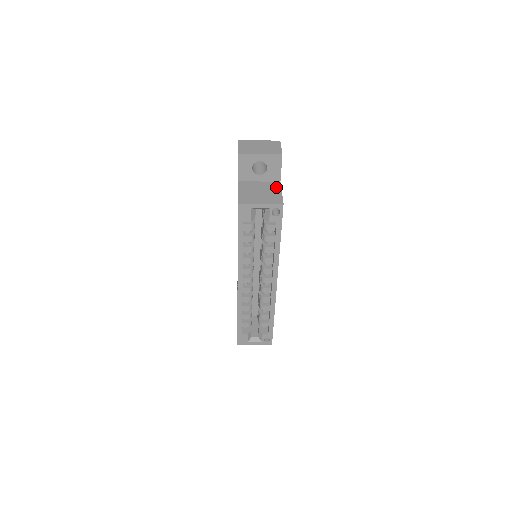
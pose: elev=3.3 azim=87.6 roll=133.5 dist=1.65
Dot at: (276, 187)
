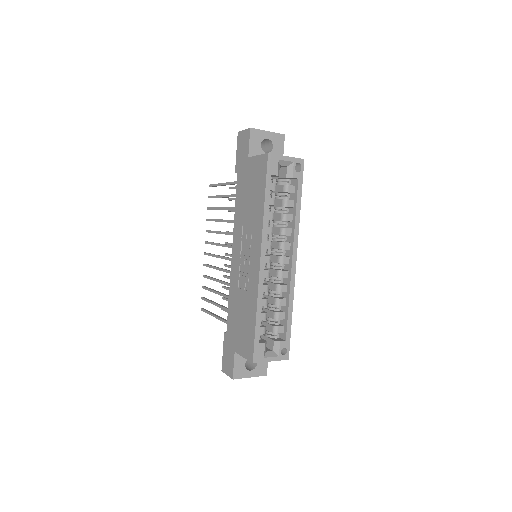
Dot at: occluded
